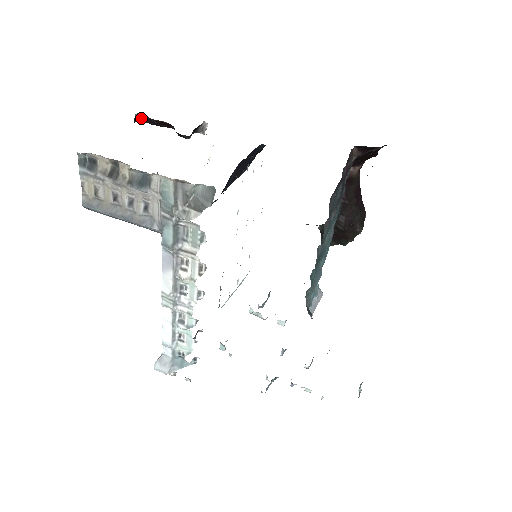
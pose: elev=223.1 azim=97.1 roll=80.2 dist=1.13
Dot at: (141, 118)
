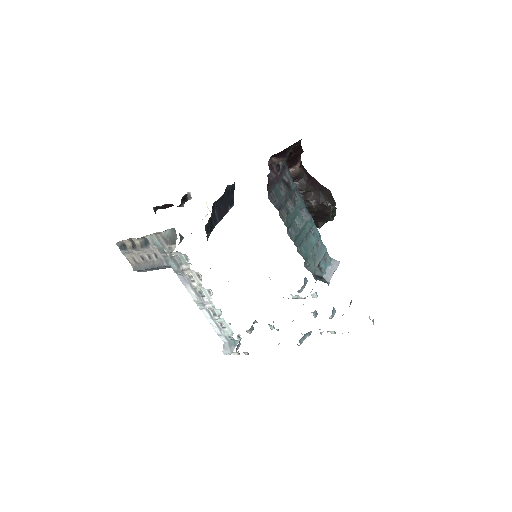
Dot at: (157, 209)
